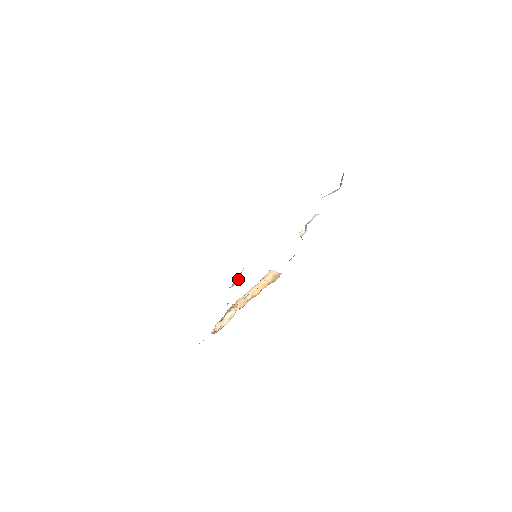
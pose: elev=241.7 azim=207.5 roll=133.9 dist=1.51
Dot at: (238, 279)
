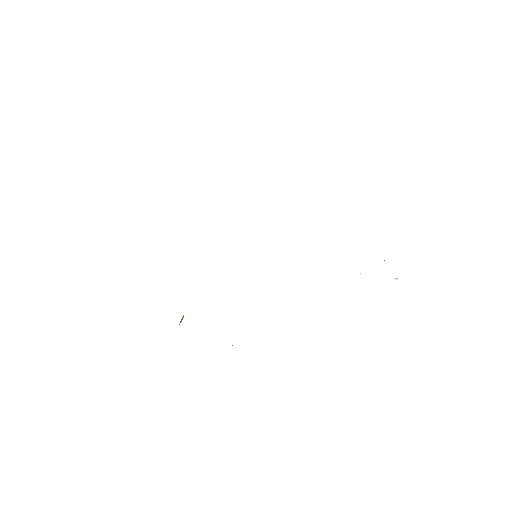
Dot at: occluded
